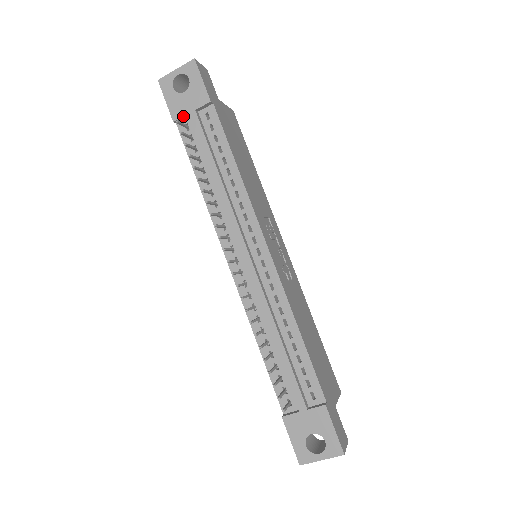
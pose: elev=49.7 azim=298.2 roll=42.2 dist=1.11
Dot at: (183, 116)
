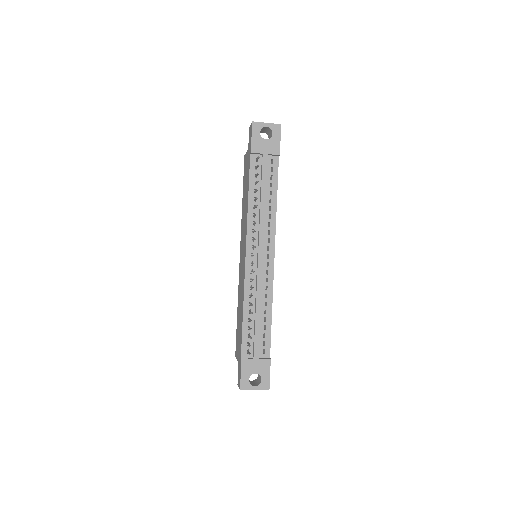
Dot at: (259, 153)
